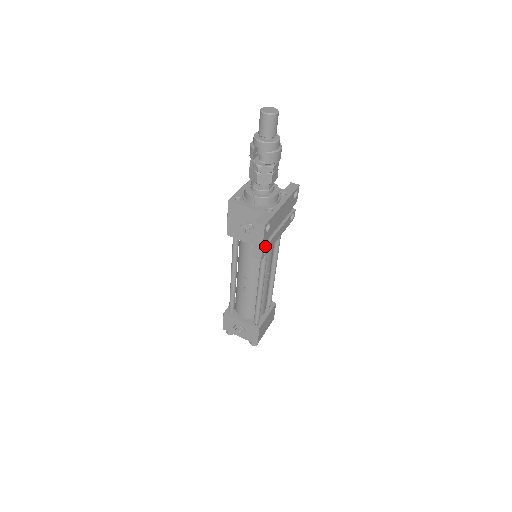
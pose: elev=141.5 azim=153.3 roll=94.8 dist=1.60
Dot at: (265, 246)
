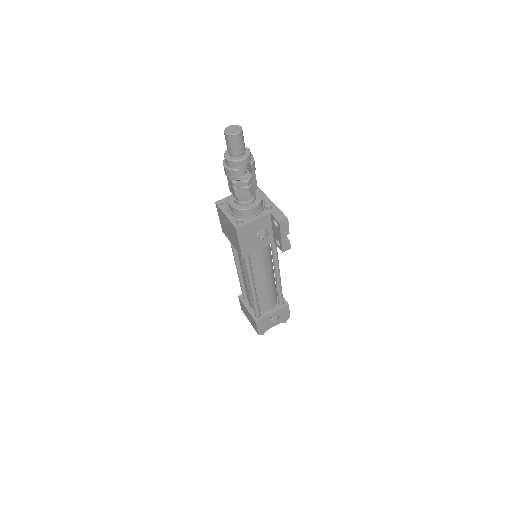
Dot at: occluded
